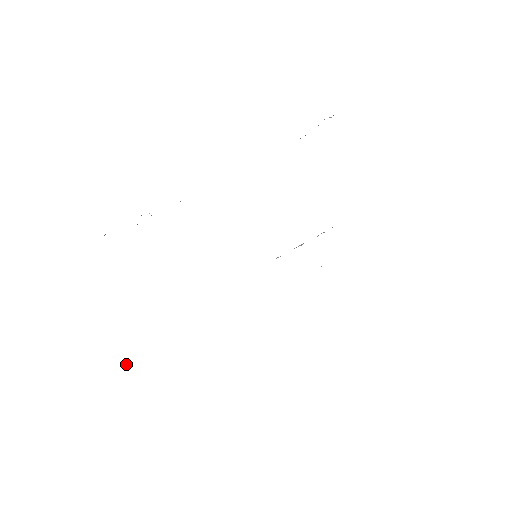
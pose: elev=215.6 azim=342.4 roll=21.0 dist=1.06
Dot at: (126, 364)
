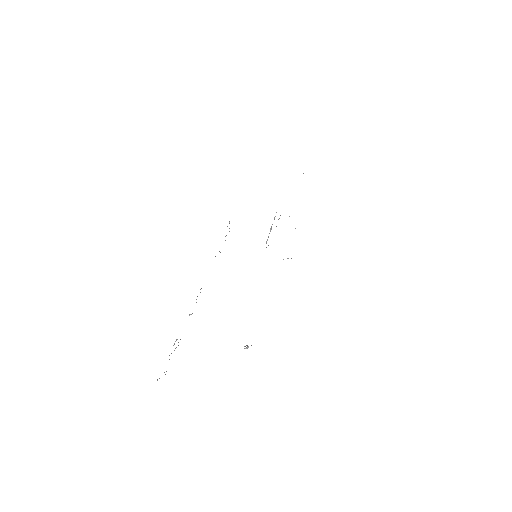
Dot at: occluded
